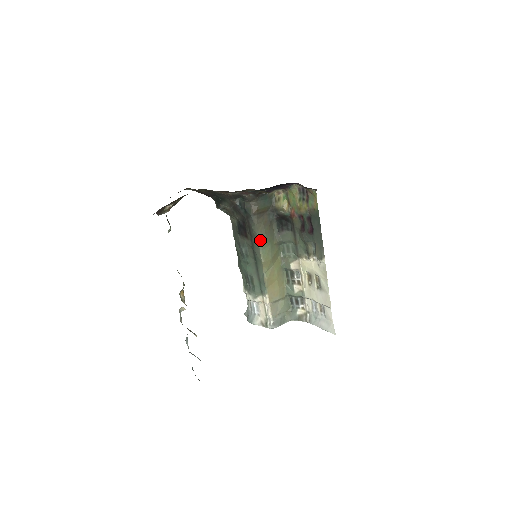
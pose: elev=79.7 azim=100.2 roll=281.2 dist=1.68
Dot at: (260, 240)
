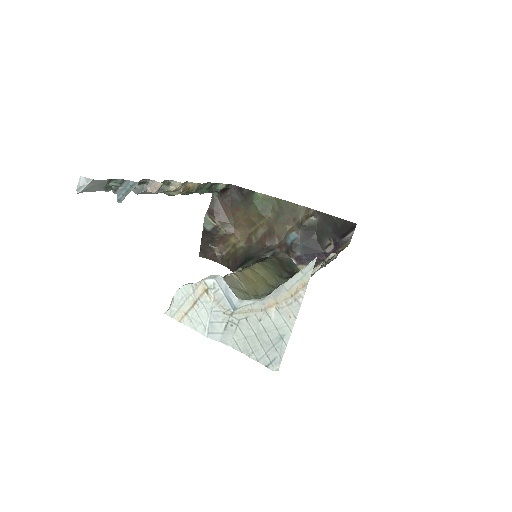
Dot at: (267, 261)
